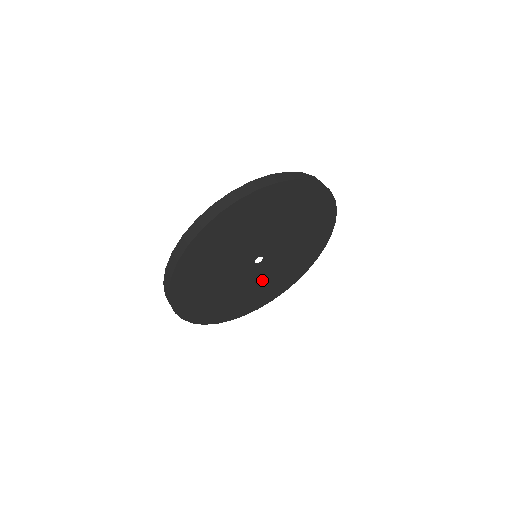
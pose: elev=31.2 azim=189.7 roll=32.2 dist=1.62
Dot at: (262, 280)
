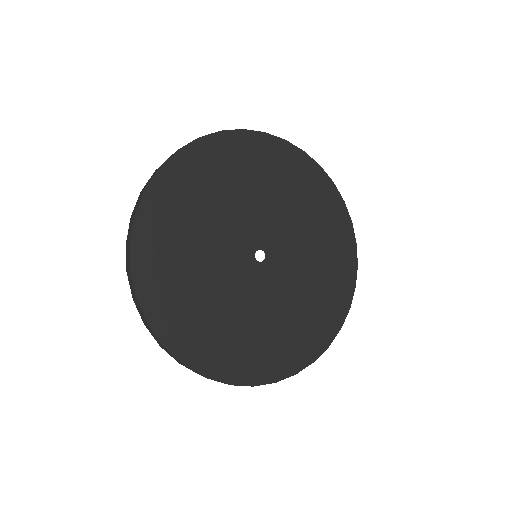
Dot at: (302, 274)
